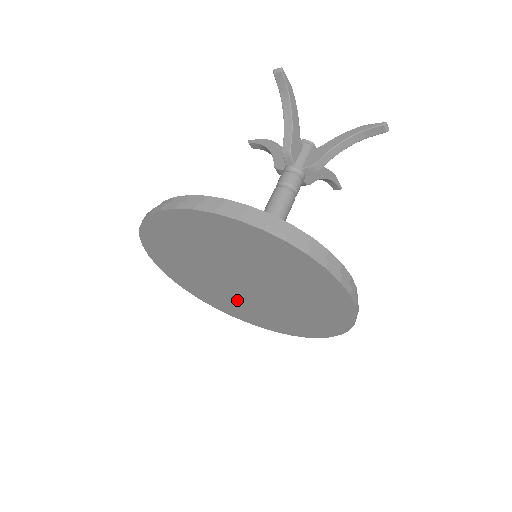
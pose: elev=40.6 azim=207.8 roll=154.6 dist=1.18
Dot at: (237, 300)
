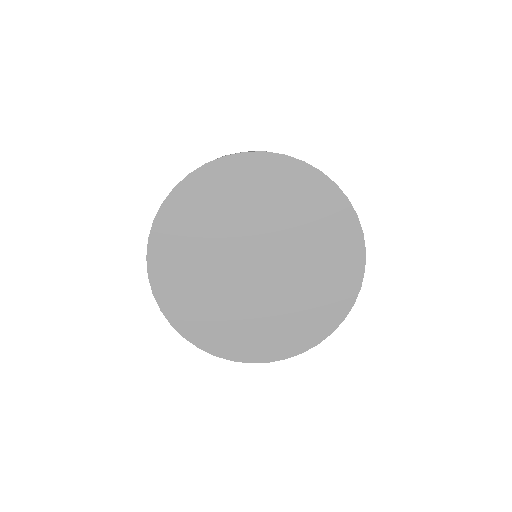
Dot at: (293, 297)
